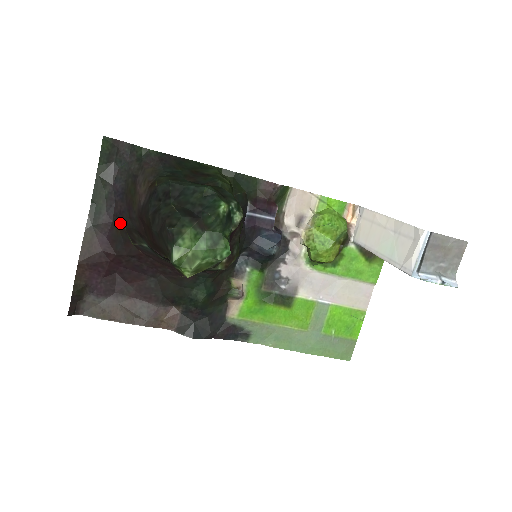
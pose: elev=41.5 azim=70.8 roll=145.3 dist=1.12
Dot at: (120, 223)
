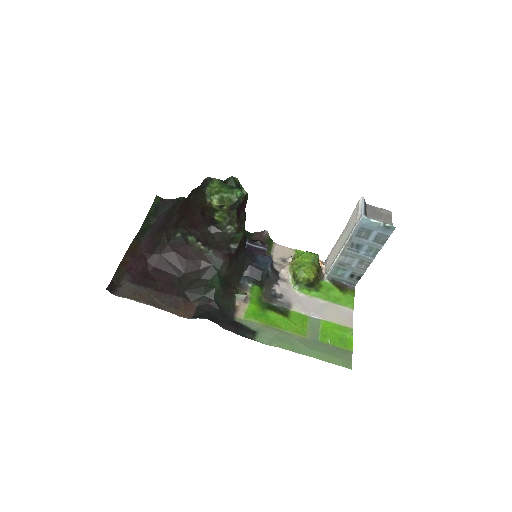
Dot at: (160, 232)
